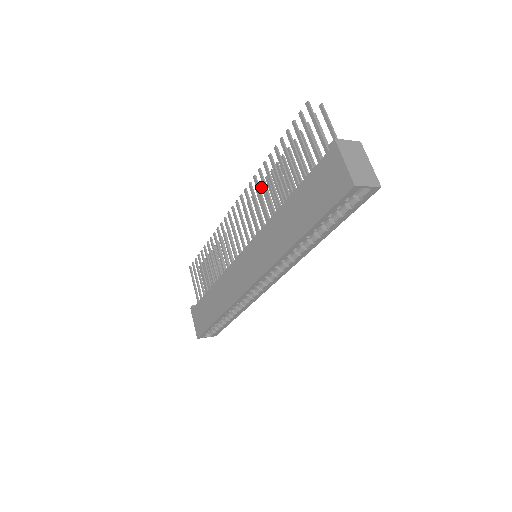
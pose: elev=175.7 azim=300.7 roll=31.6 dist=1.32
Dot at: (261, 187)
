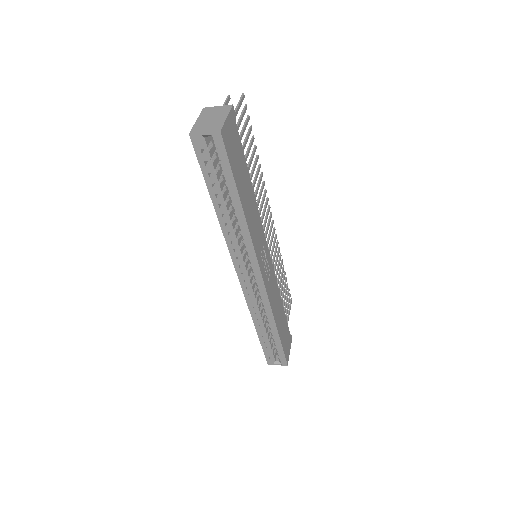
Dot at: (264, 193)
